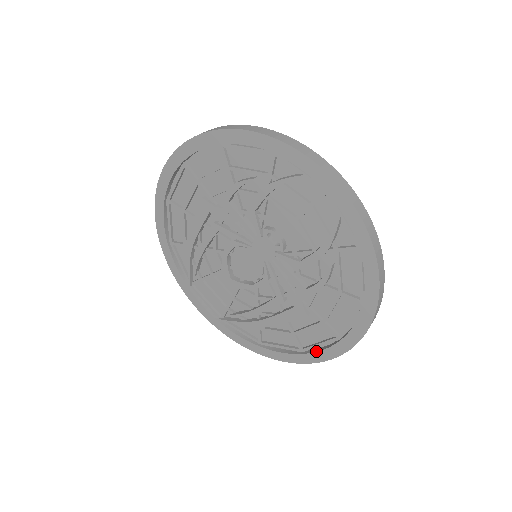
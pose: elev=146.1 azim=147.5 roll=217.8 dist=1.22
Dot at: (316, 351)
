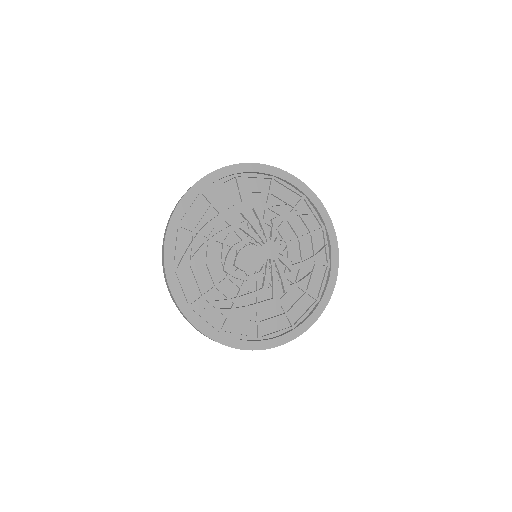
Dot at: (274, 338)
